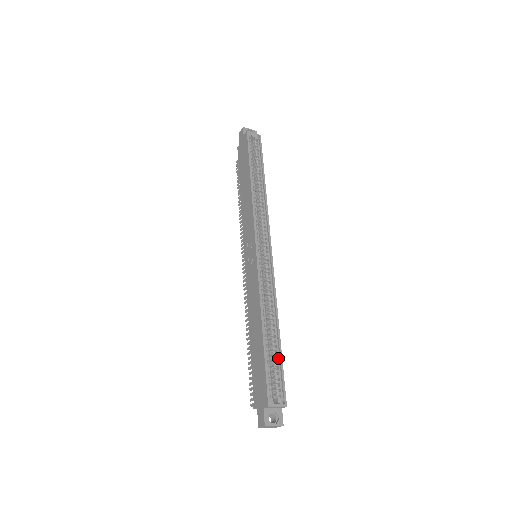
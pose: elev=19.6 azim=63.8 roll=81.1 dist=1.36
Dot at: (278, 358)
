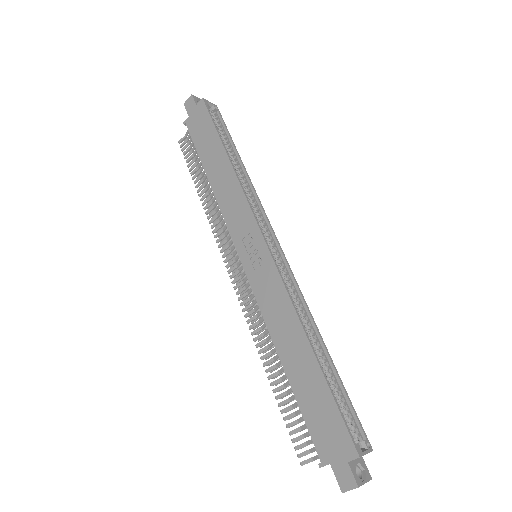
Dot at: (338, 386)
